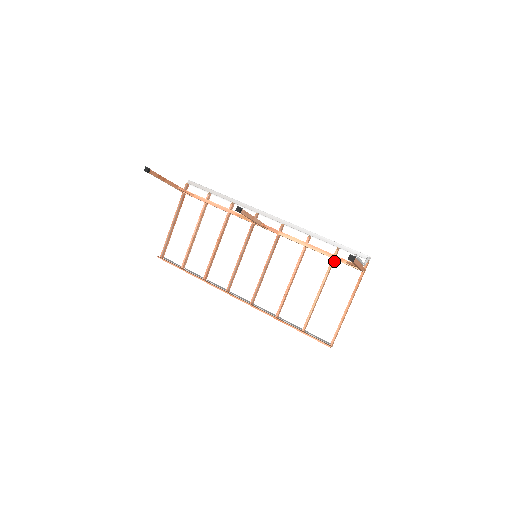
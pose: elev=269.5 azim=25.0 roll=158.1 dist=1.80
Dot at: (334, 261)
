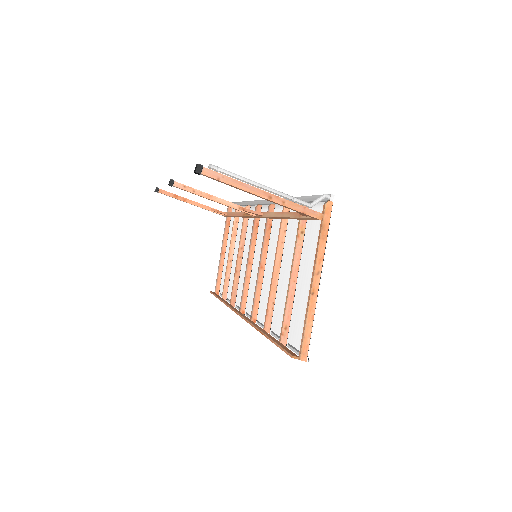
Dot at: (306, 224)
